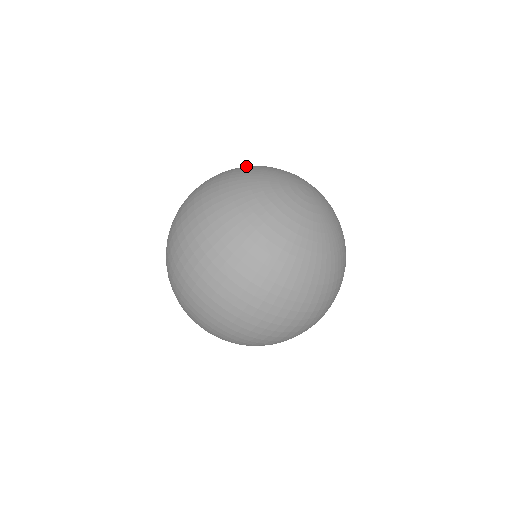
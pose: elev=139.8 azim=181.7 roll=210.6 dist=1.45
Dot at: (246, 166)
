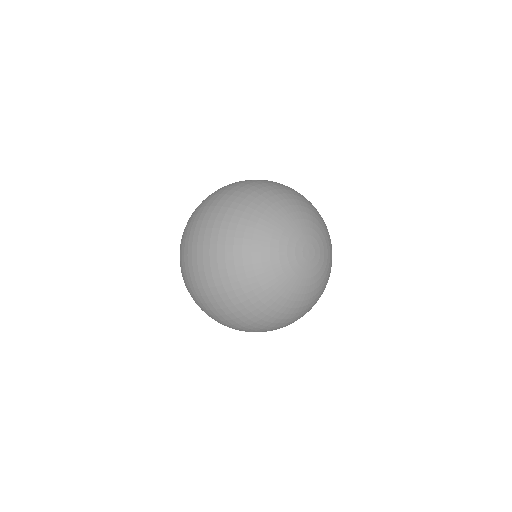
Dot at: (315, 208)
